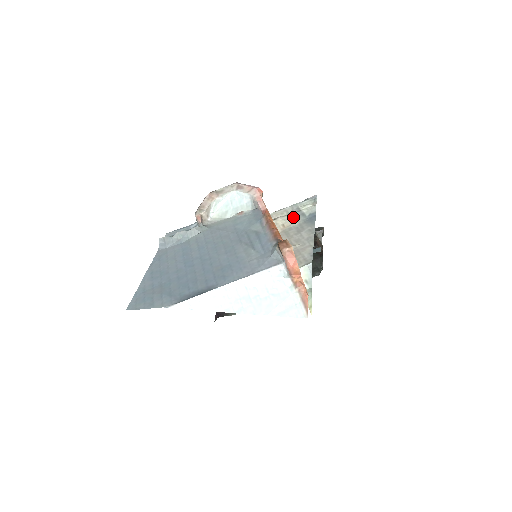
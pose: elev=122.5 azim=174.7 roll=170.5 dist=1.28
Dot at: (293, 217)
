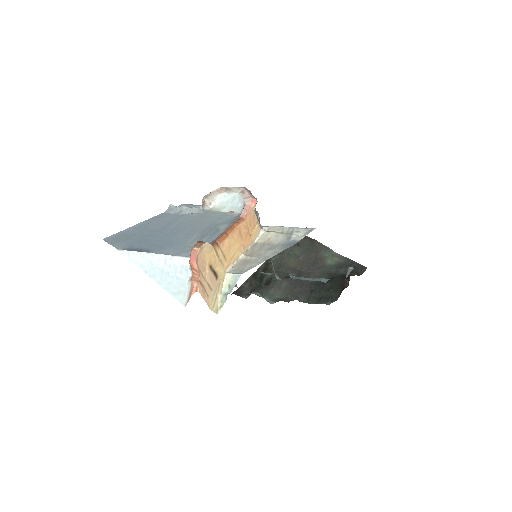
Dot at: (281, 236)
